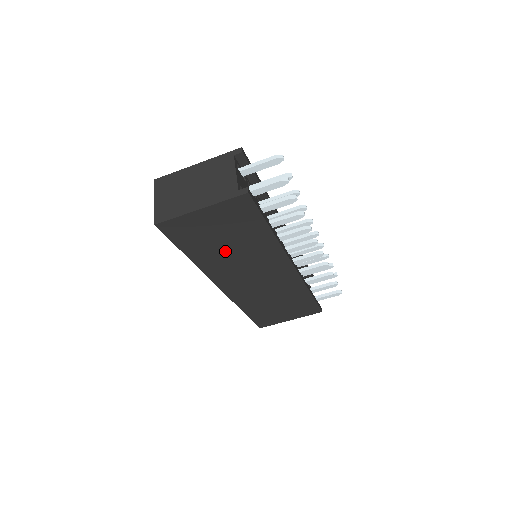
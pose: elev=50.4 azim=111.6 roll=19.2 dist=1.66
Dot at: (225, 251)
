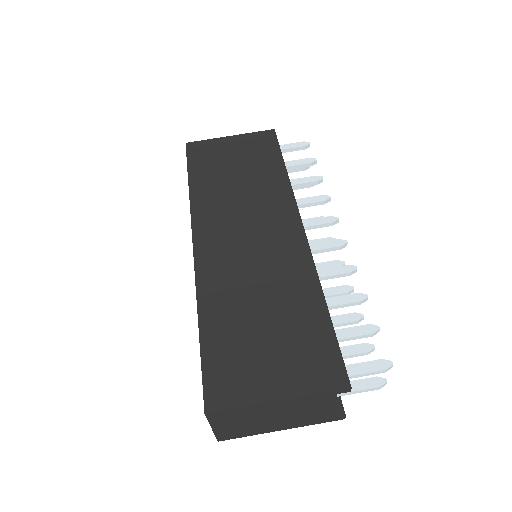
Dot at: (230, 184)
